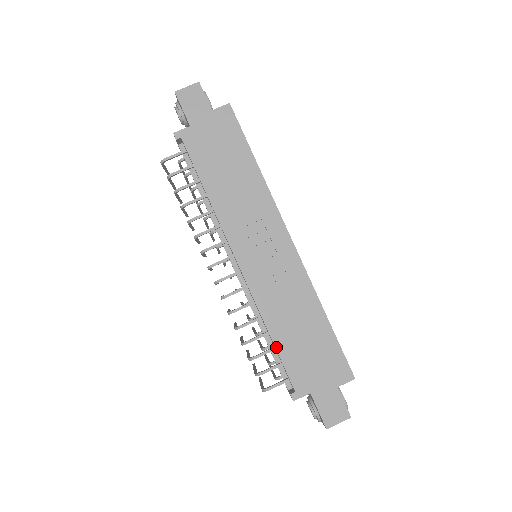
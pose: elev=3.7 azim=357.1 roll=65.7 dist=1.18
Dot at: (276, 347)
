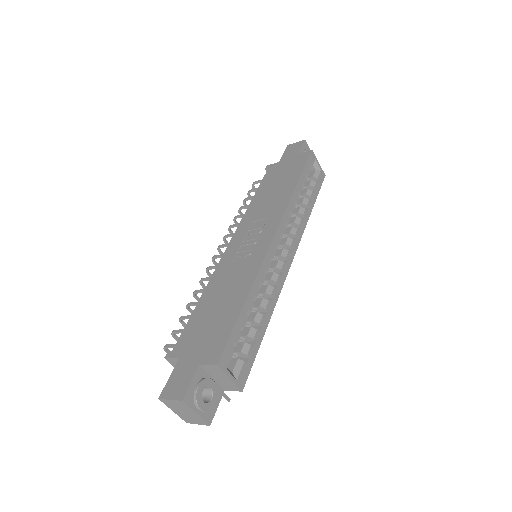
Dot at: (195, 309)
